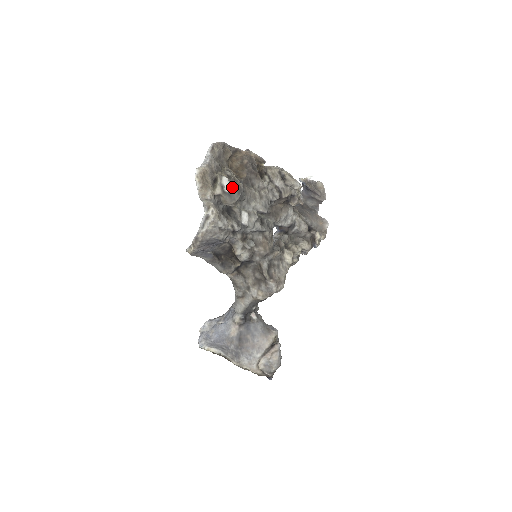
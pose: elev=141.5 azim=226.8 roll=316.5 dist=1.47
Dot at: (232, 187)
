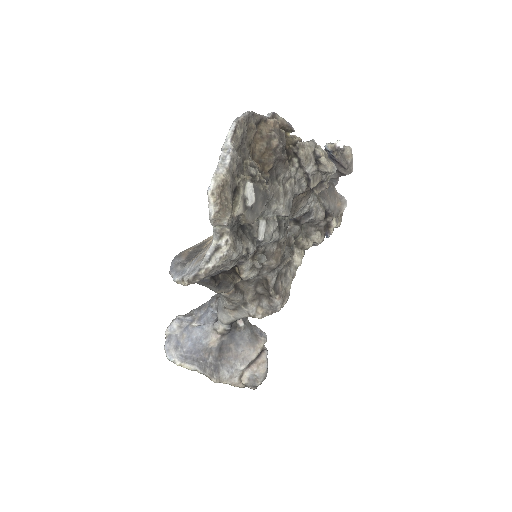
Dot at: (256, 195)
